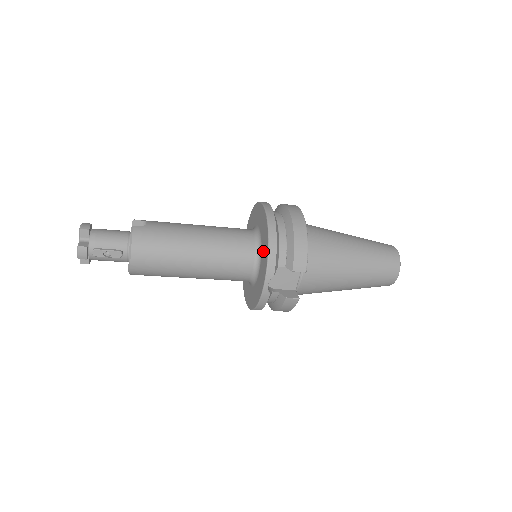
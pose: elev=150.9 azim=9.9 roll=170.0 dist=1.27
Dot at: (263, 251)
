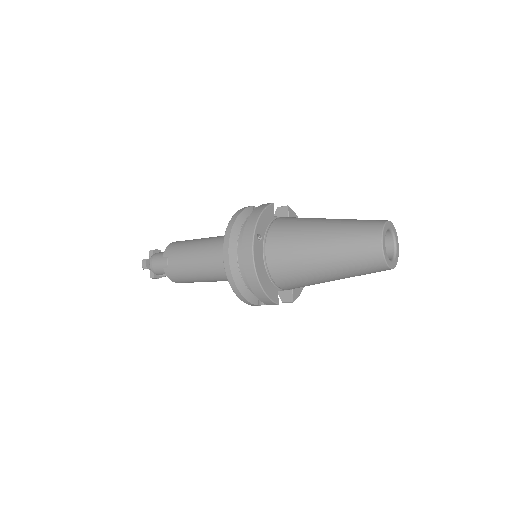
Dot at: occluded
